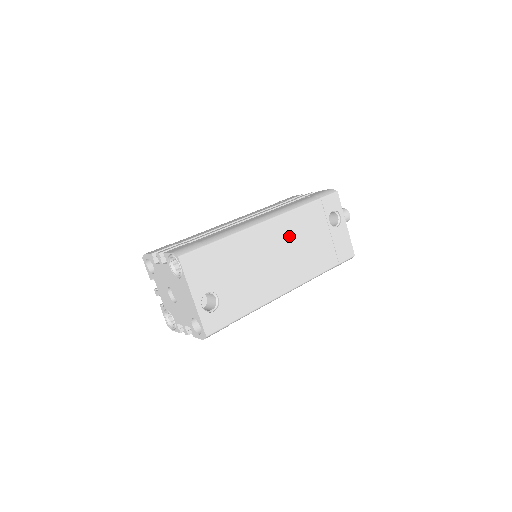
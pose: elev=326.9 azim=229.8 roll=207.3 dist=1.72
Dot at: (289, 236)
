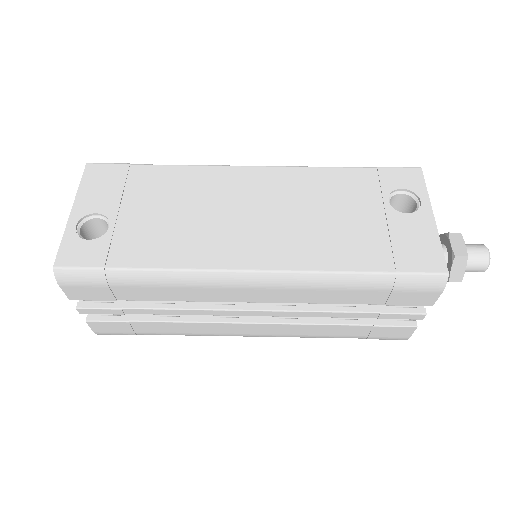
Dot at: (286, 195)
